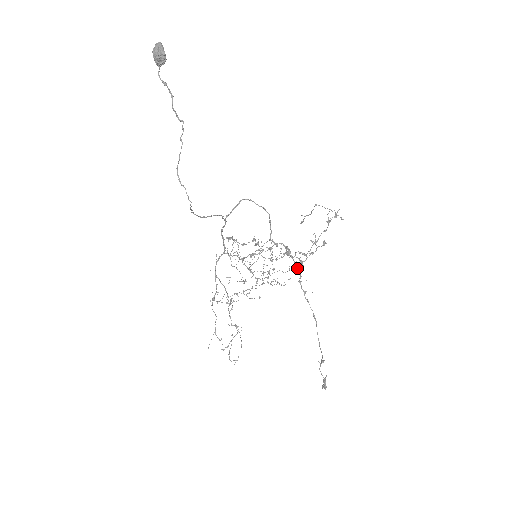
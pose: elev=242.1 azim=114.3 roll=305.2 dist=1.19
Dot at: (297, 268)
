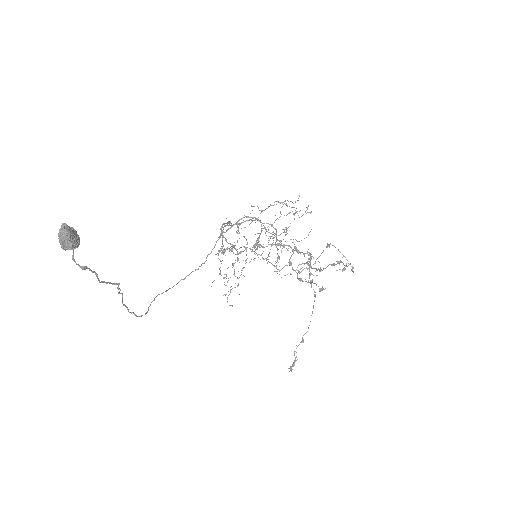
Dot at: (308, 255)
